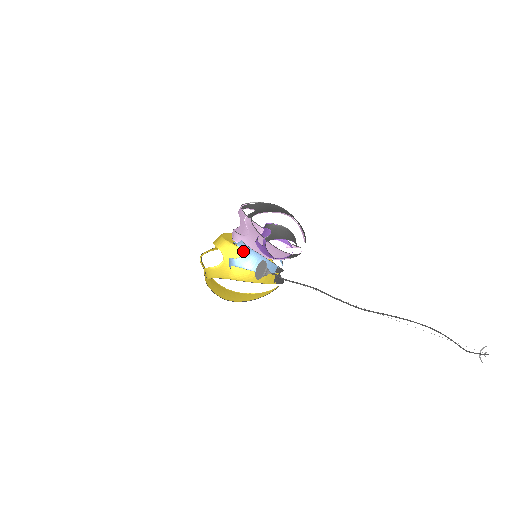
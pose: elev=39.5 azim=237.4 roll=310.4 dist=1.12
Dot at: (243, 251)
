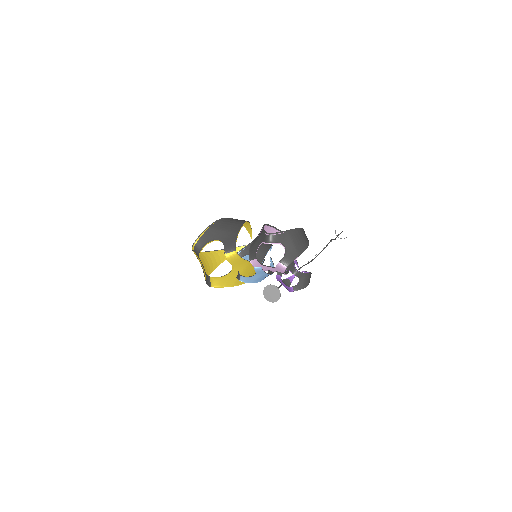
Dot at: (258, 273)
